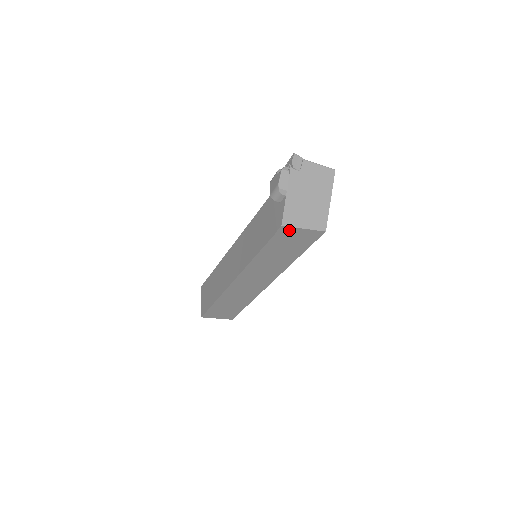
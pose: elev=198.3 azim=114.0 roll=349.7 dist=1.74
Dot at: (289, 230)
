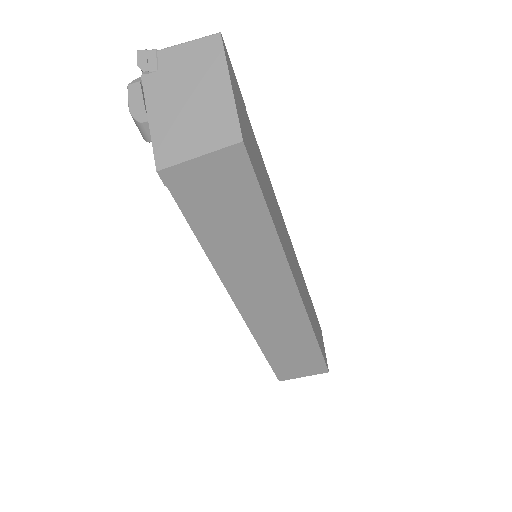
Dot at: (181, 174)
